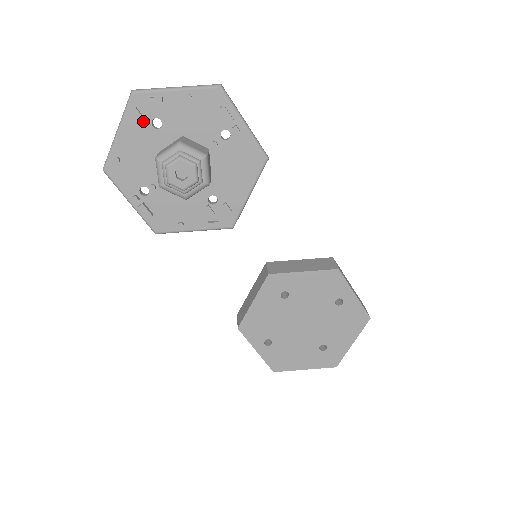
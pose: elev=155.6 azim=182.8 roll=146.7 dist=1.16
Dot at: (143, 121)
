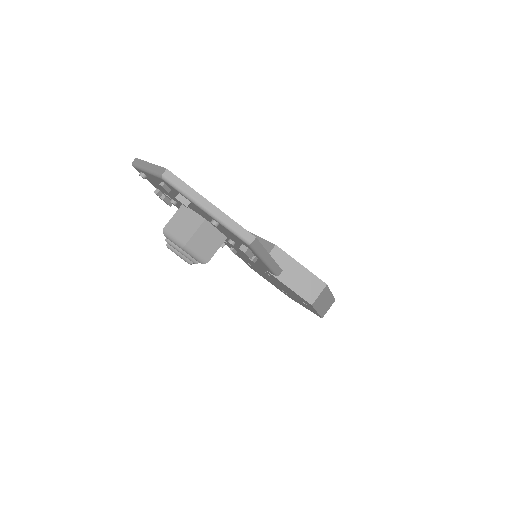
Dot at: (170, 189)
